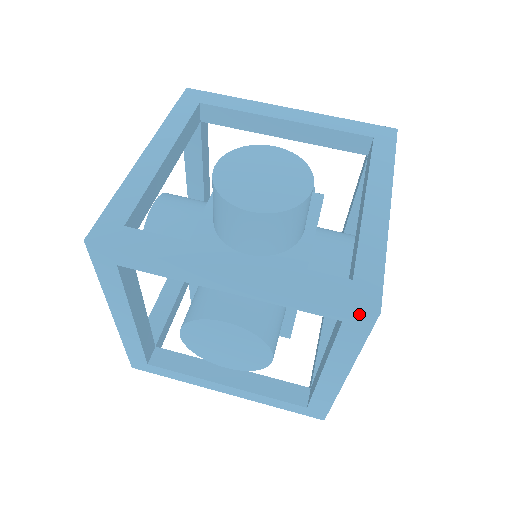
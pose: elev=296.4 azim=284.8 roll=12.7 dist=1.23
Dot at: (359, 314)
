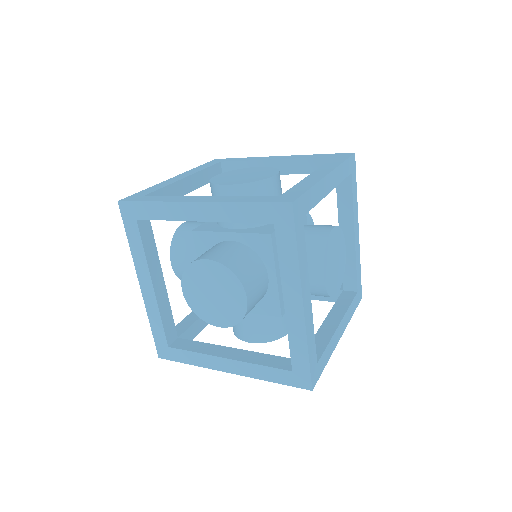
Dot at: (281, 210)
